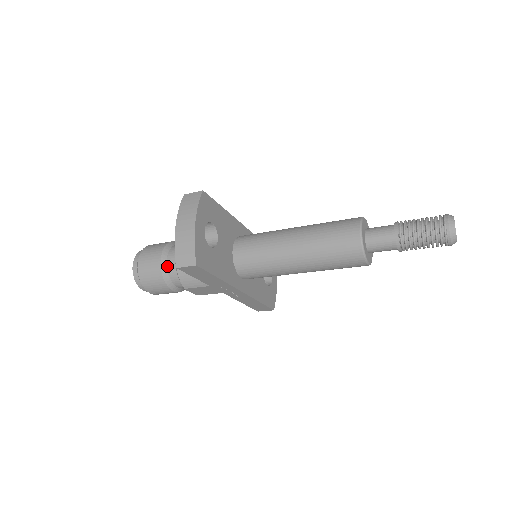
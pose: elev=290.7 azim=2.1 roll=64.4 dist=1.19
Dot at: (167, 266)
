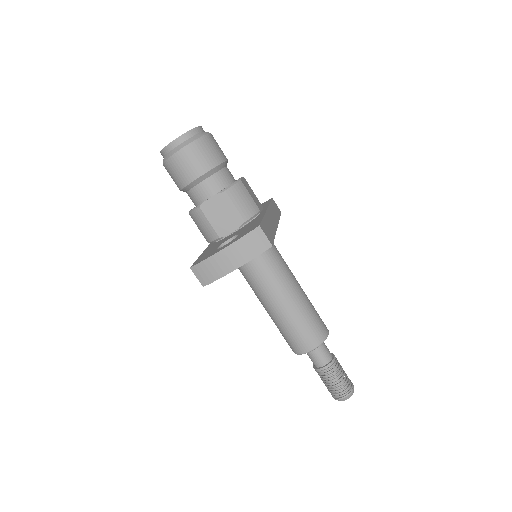
Dot at: (196, 186)
